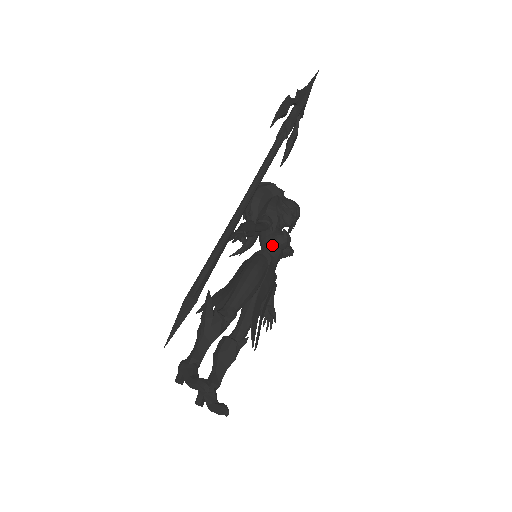
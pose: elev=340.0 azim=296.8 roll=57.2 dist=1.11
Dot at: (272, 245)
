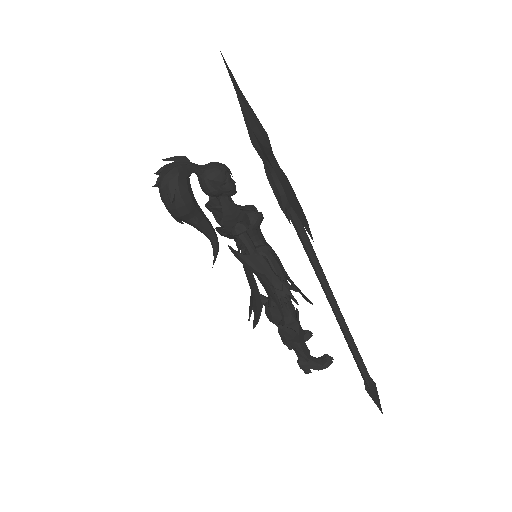
Dot at: (255, 233)
